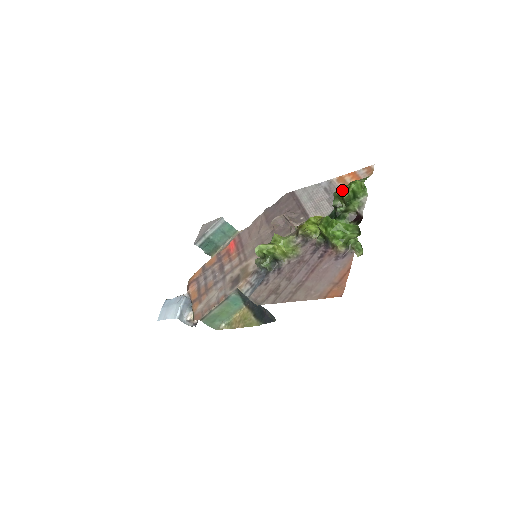
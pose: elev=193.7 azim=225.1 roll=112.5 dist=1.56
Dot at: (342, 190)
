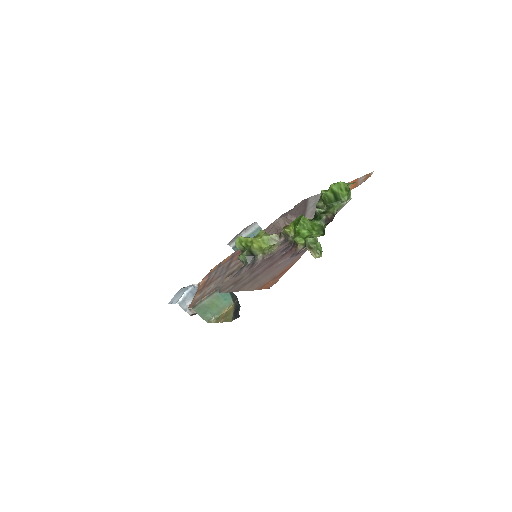
Dot at: occluded
